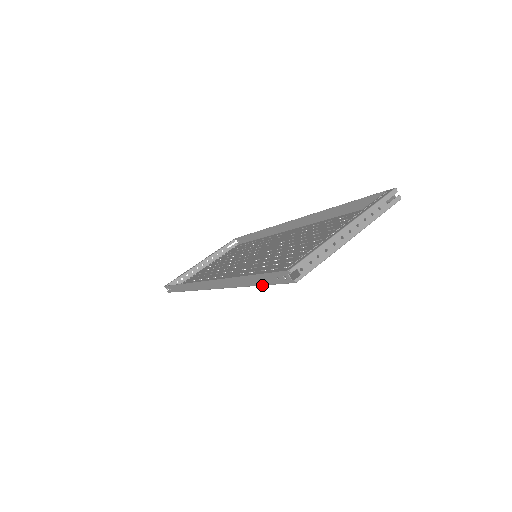
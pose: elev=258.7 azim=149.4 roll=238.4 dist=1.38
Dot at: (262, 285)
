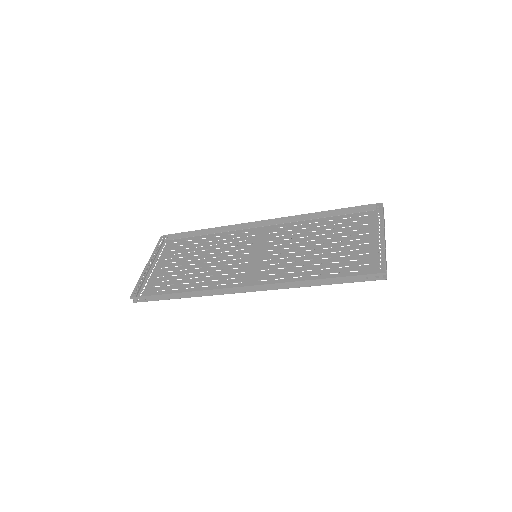
Dot at: occluded
